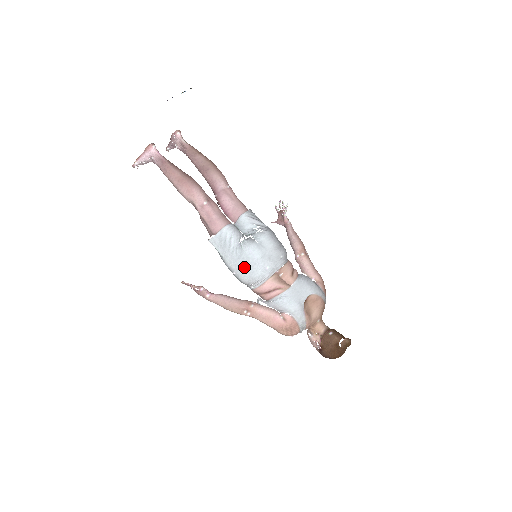
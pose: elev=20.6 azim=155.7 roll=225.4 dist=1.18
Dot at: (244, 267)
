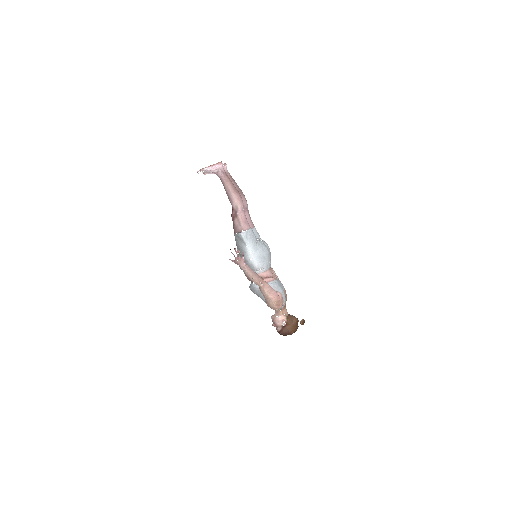
Dot at: (260, 256)
